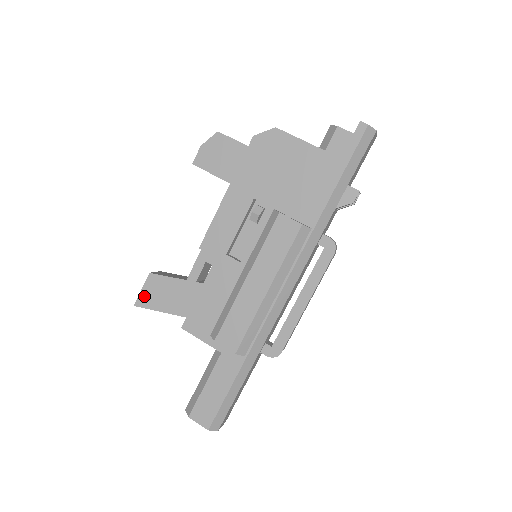
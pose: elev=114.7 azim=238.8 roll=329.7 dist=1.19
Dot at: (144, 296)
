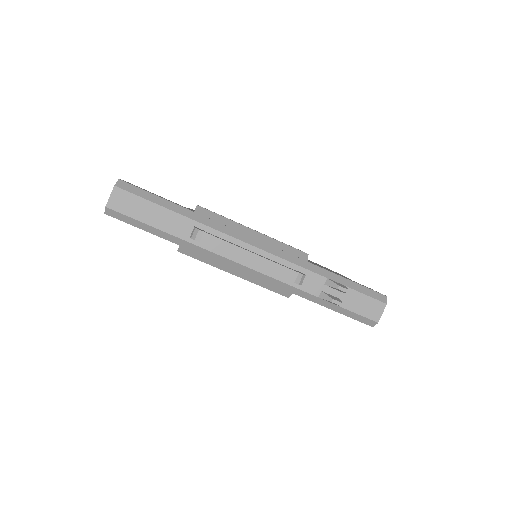
Dot at: occluded
